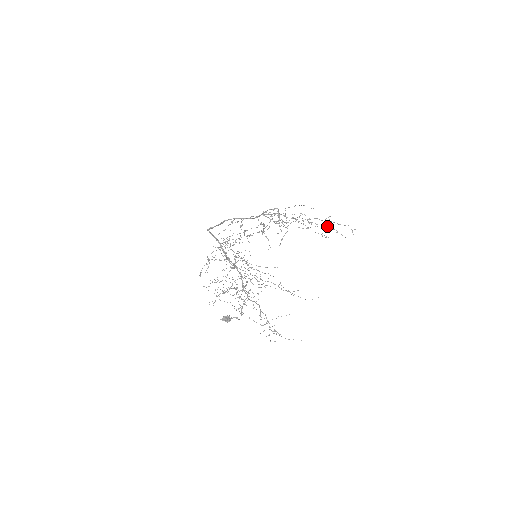
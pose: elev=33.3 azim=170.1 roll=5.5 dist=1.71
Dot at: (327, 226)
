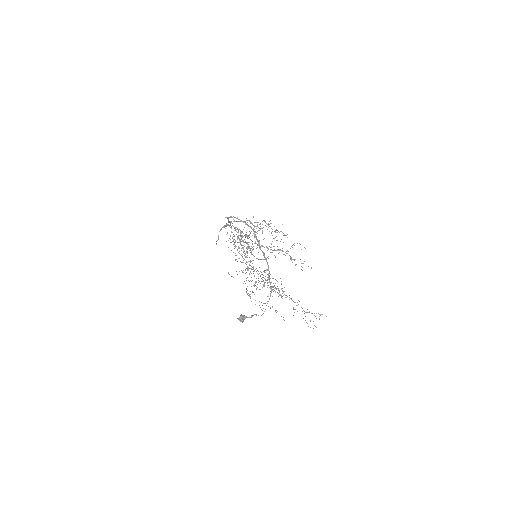
Dot at: (270, 247)
